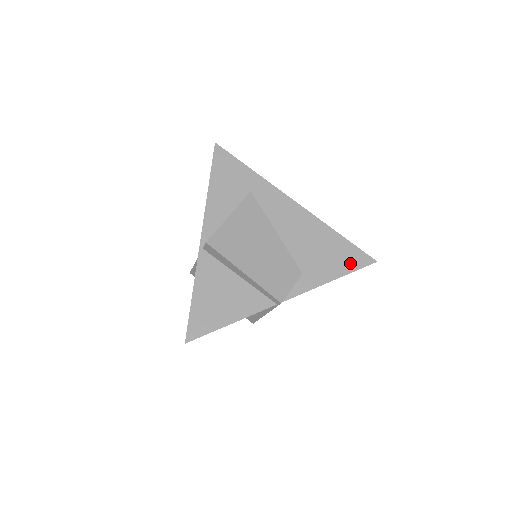
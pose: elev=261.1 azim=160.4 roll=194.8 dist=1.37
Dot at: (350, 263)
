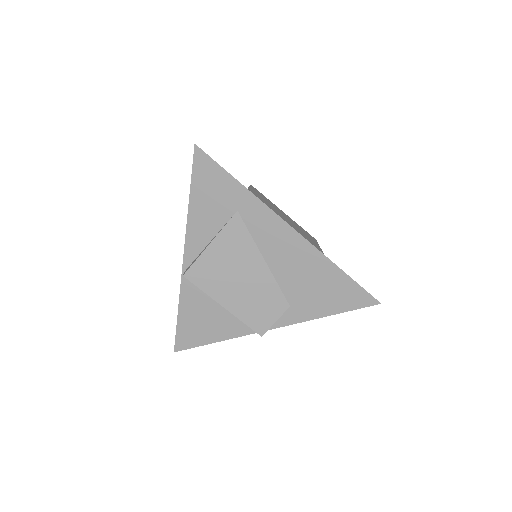
Dot at: (347, 302)
